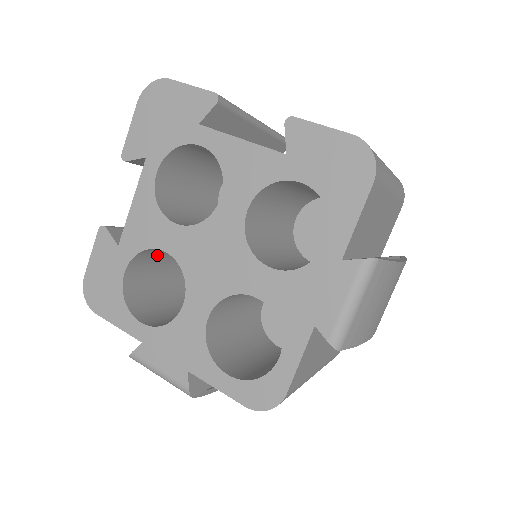
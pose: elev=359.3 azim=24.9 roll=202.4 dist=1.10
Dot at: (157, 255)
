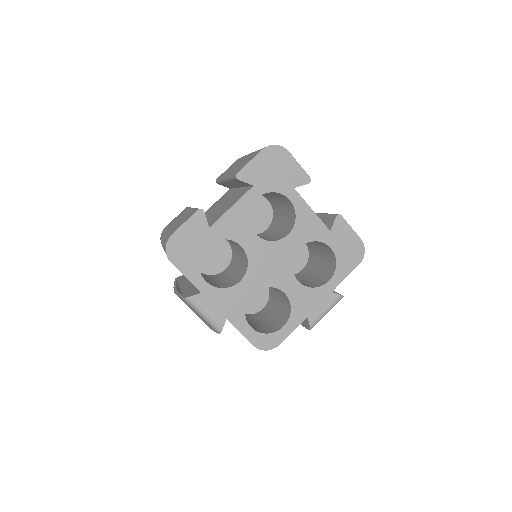
Dot at: occluded
